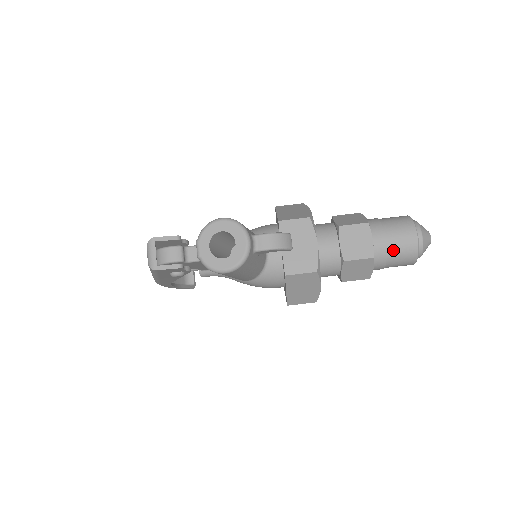
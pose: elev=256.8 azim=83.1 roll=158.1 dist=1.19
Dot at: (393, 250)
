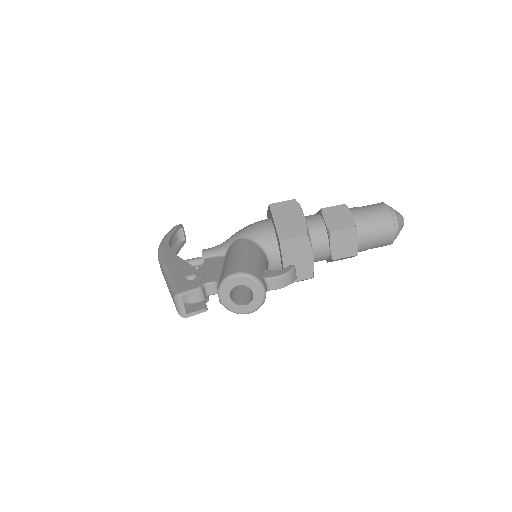
Dot at: (373, 244)
